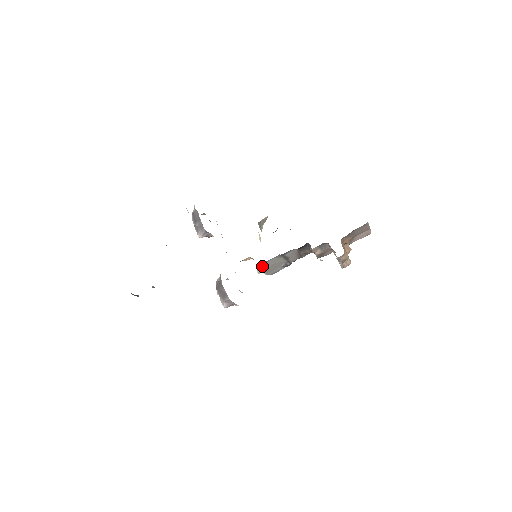
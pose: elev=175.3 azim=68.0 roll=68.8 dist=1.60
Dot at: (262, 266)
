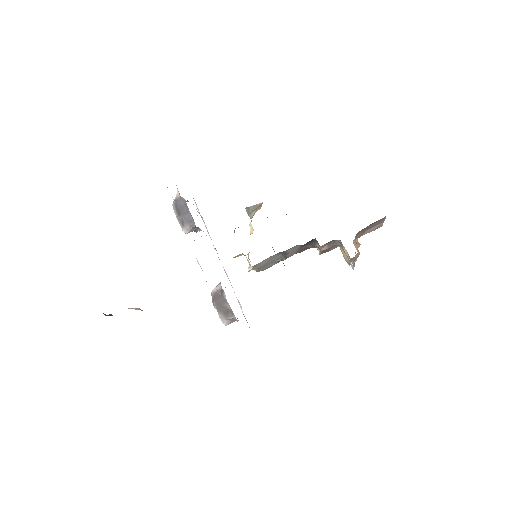
Dot at: (257, 264)
